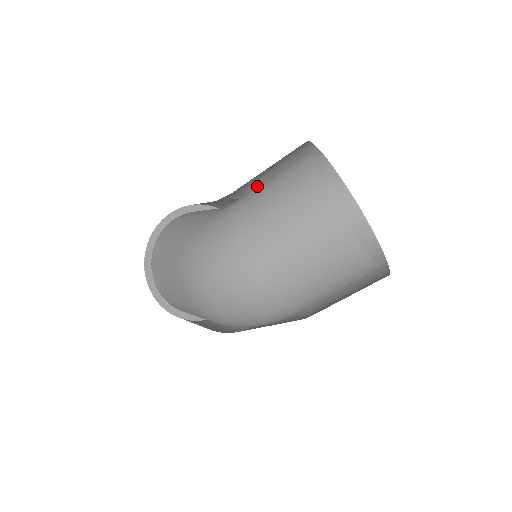
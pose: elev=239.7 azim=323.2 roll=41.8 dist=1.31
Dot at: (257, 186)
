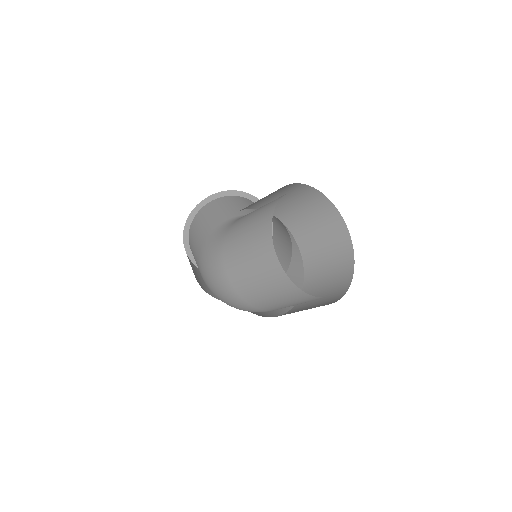
Dot at: (242, 221)
